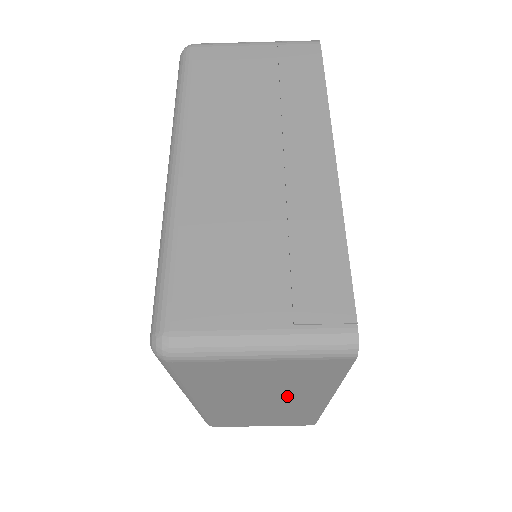
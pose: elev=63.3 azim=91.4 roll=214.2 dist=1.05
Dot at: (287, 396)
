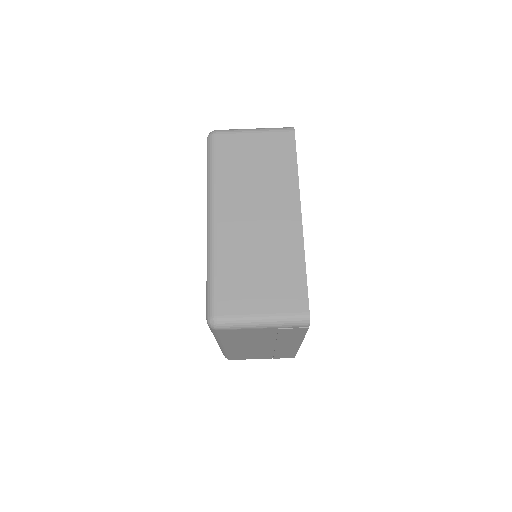
Dot at: (272, 198)
